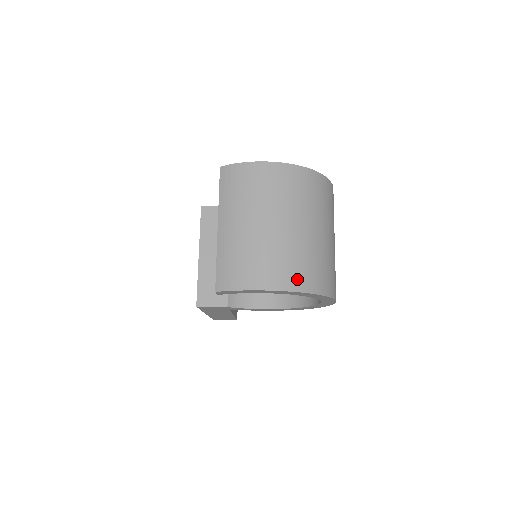
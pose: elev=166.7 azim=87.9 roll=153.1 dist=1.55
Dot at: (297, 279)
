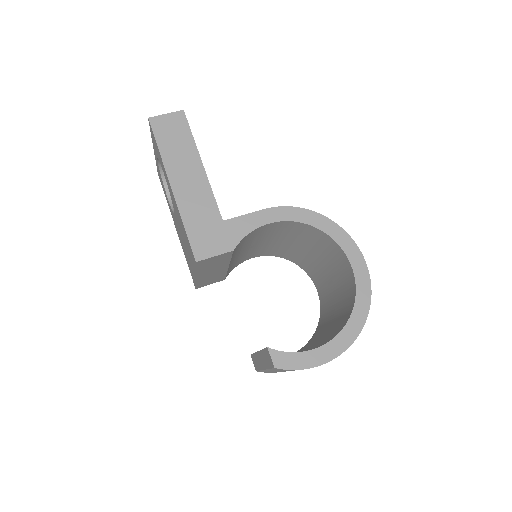
Dot at: occluded
